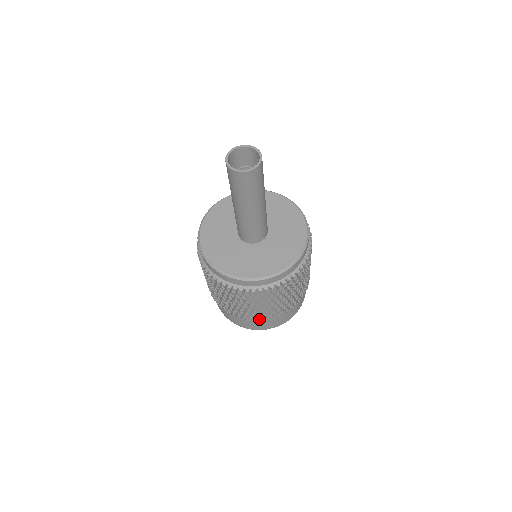
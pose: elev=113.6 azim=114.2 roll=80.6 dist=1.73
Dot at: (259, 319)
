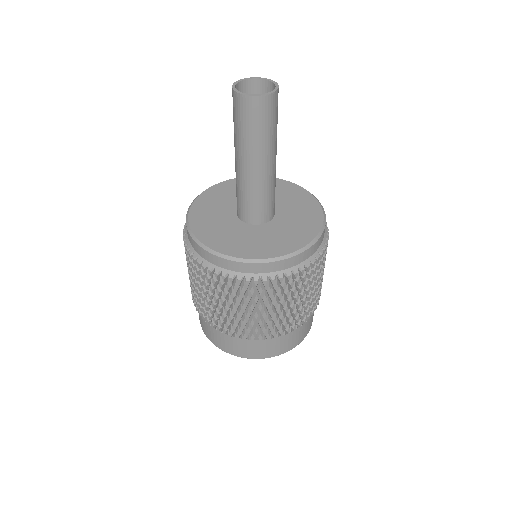
Dot at: (229, 331)
